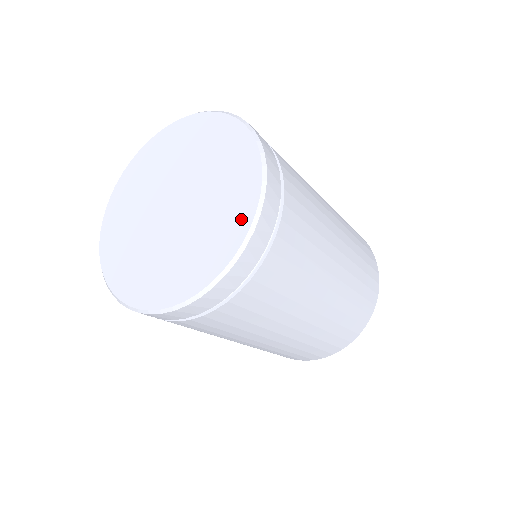
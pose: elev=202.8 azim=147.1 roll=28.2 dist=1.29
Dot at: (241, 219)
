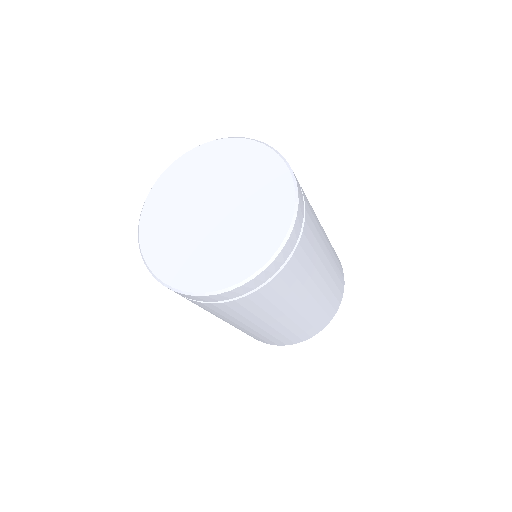
Dot at: (284, 199)
